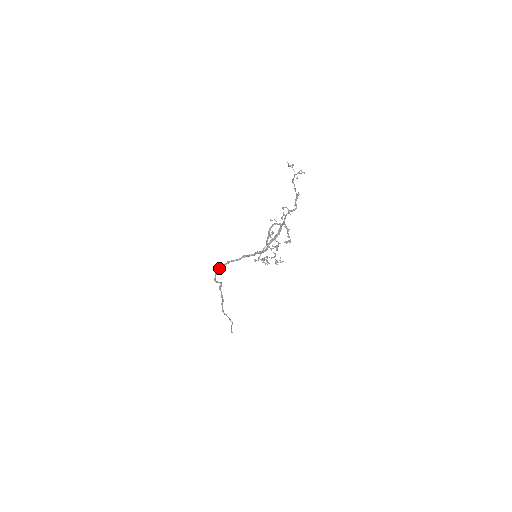
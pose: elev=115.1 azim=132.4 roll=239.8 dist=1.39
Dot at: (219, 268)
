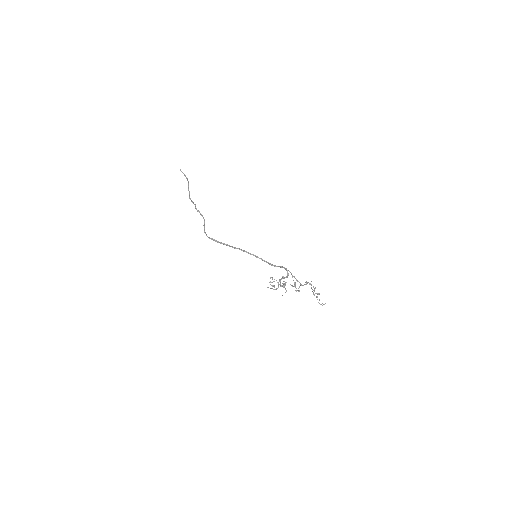
Dot at: occluded
